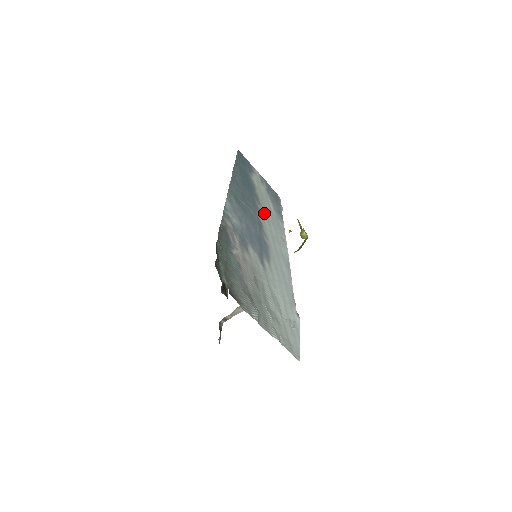
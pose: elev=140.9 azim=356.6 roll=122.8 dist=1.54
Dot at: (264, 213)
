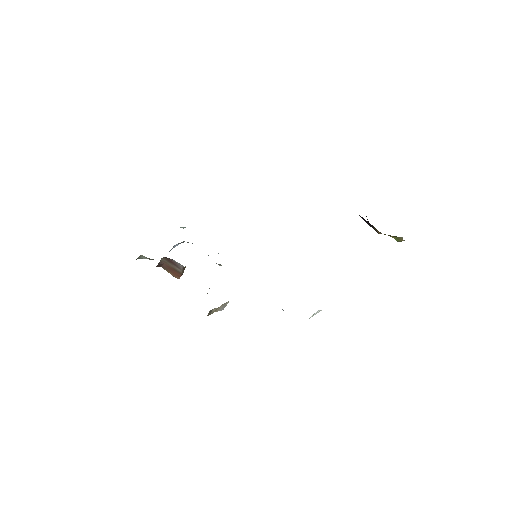
Dot at: occluded
